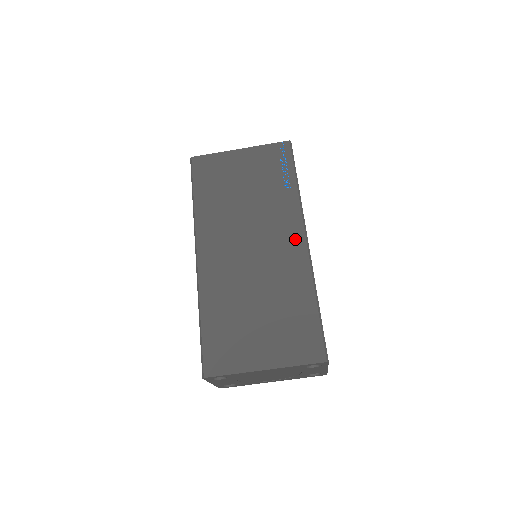
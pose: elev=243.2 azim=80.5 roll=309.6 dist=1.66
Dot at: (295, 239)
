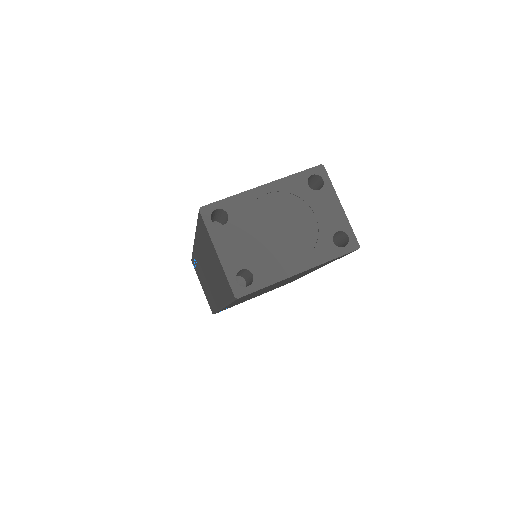
Dot at: occluded
